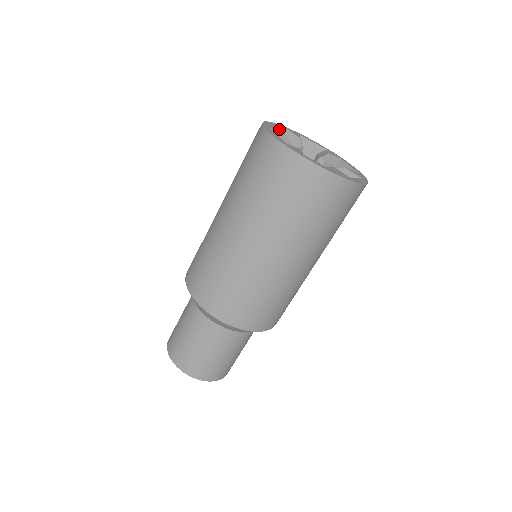
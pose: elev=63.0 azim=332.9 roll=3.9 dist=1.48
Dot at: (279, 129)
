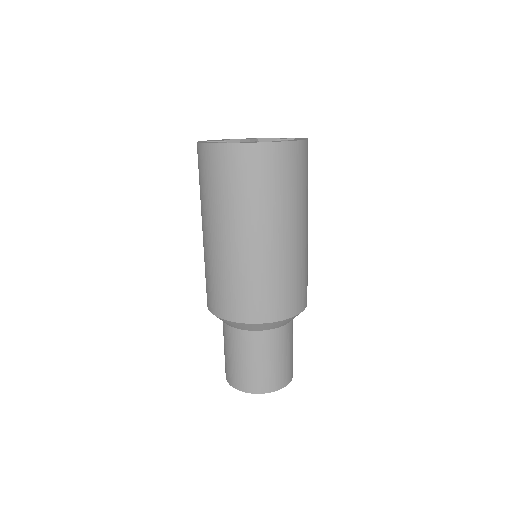
Dot at: occluded
